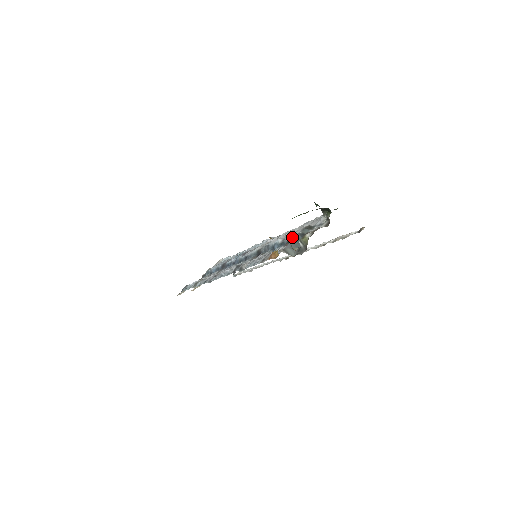
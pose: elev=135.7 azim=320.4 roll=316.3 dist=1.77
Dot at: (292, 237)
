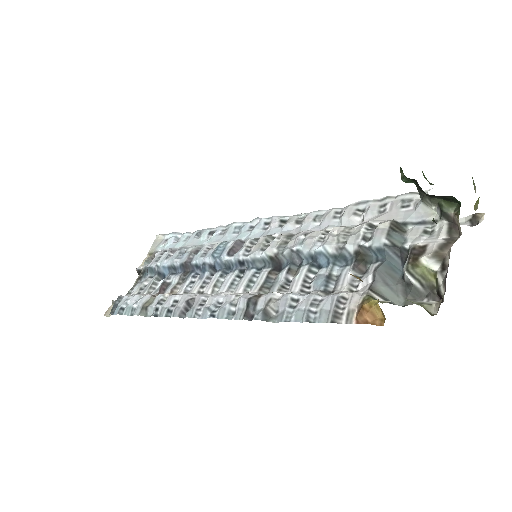
Dot at: (366, 249)
